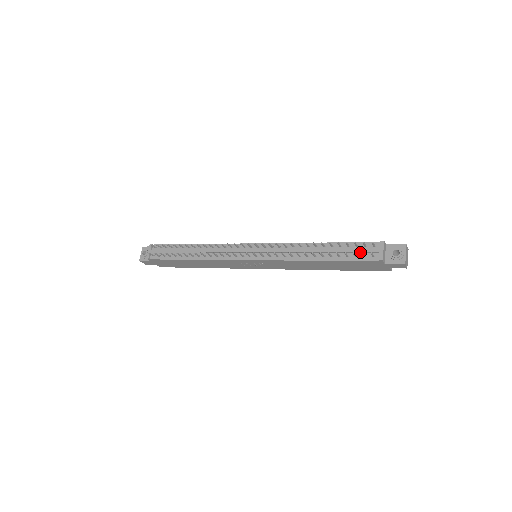
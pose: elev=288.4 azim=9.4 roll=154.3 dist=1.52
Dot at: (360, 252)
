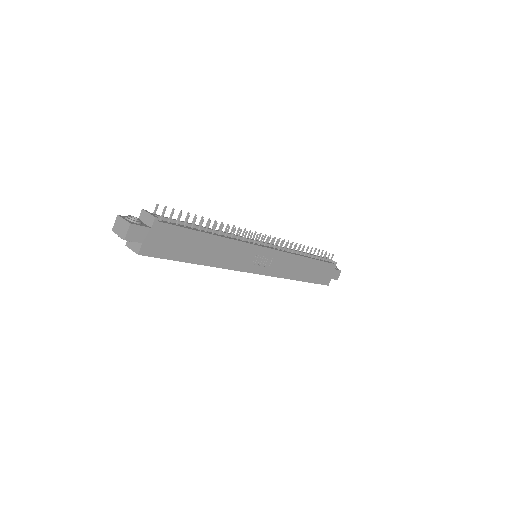
Dot at: (323, 258)
